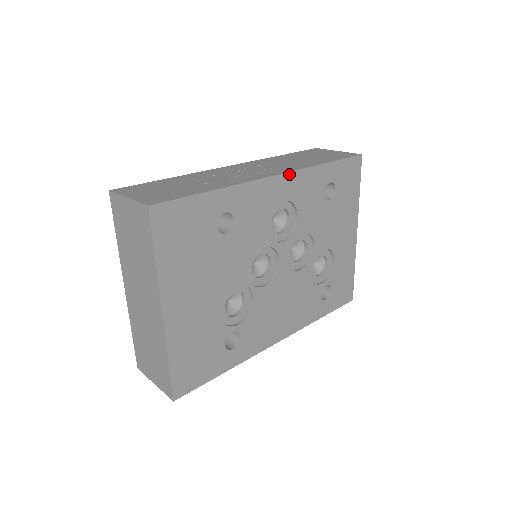
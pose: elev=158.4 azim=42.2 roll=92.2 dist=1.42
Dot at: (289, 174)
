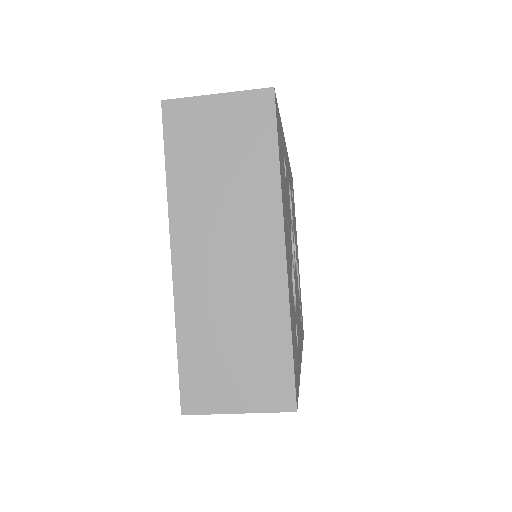
Dot at: occluded
